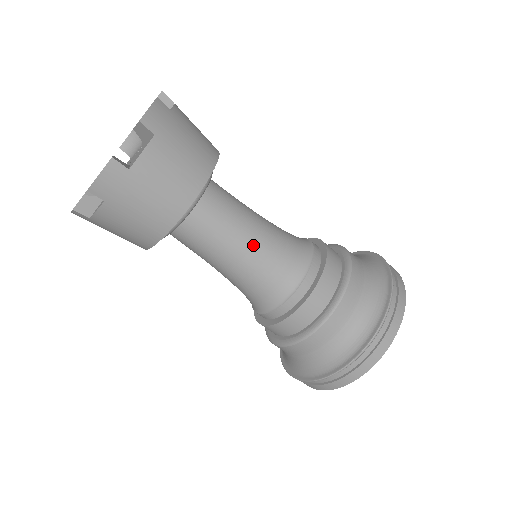
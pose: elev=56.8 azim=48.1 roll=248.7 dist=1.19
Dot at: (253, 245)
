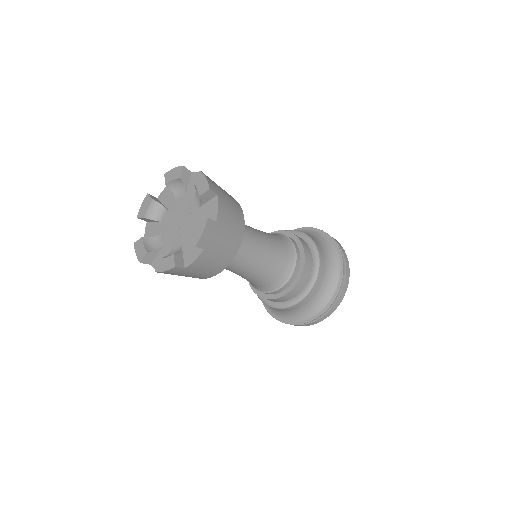
Dot at: (266, 246)
